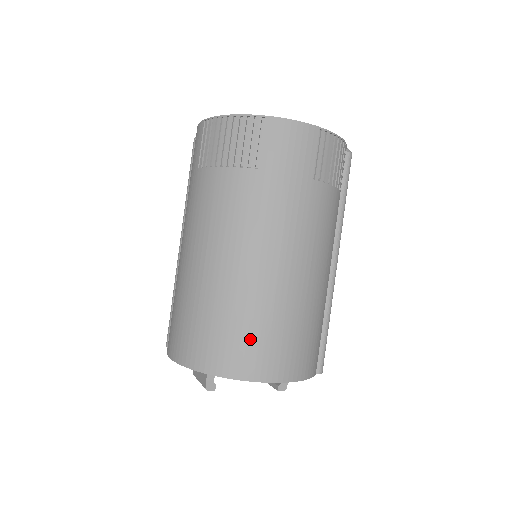
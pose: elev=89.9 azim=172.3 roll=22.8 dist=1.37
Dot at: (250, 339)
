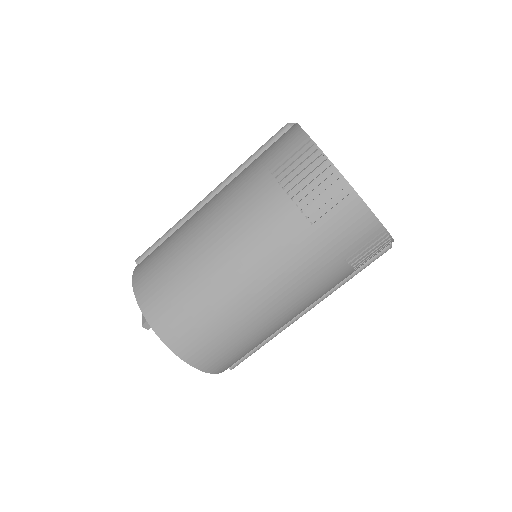
Dot at: (202, 332)
